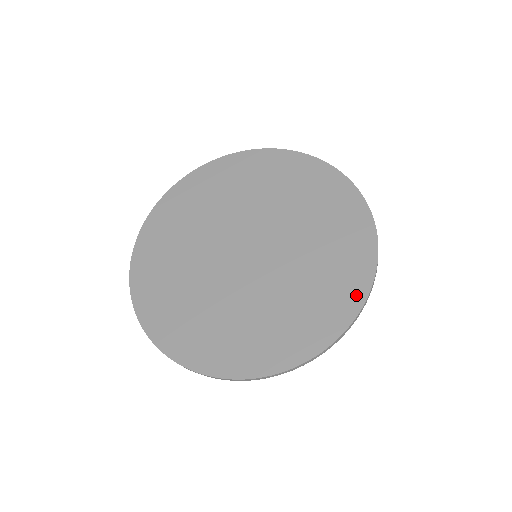
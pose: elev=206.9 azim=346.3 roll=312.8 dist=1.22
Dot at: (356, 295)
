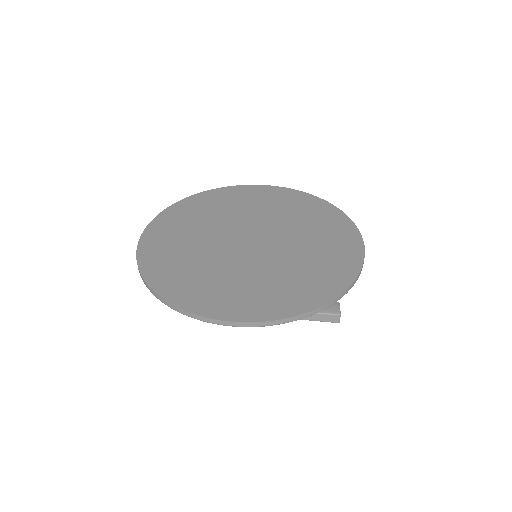
Dot at: (278, 312)
